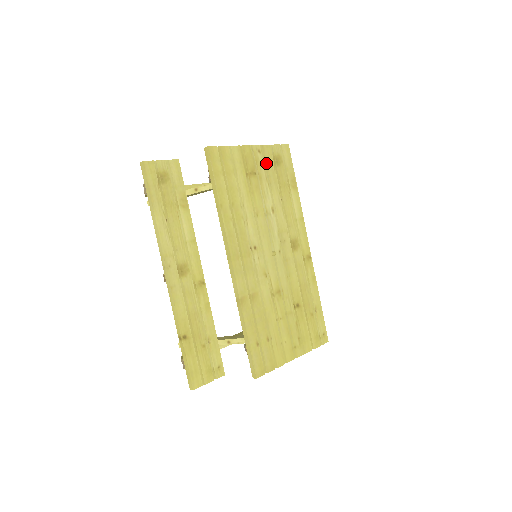
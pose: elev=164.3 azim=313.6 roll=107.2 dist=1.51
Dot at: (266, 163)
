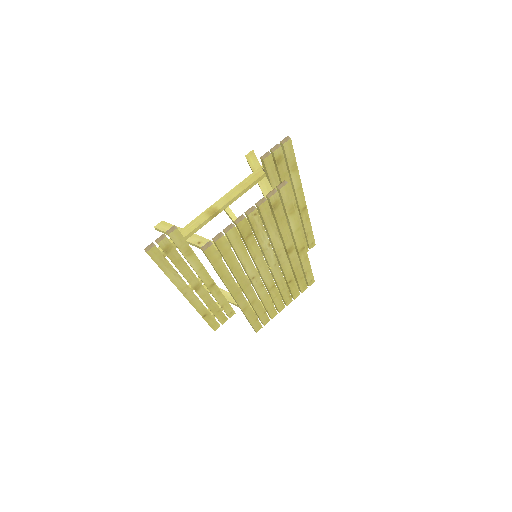
Dot at: (263, 217)
